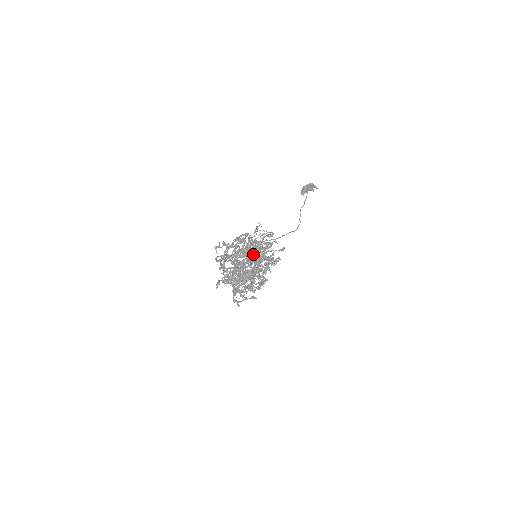
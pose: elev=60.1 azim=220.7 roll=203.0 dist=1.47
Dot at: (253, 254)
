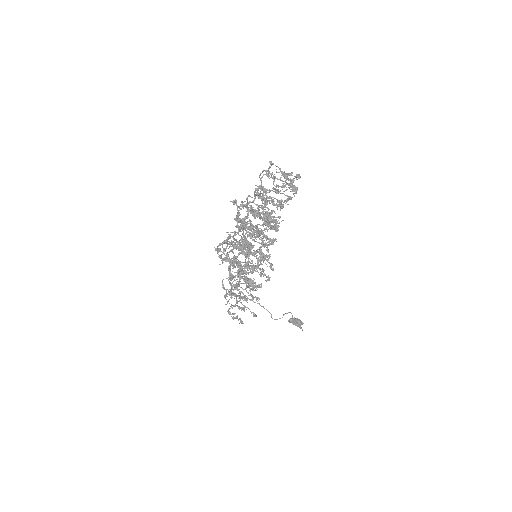
Dot at: occluded
